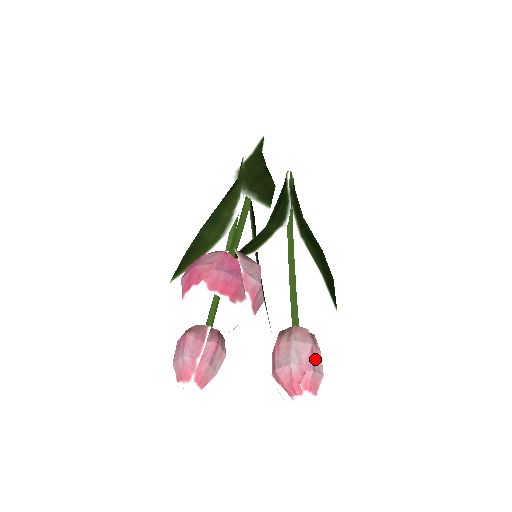
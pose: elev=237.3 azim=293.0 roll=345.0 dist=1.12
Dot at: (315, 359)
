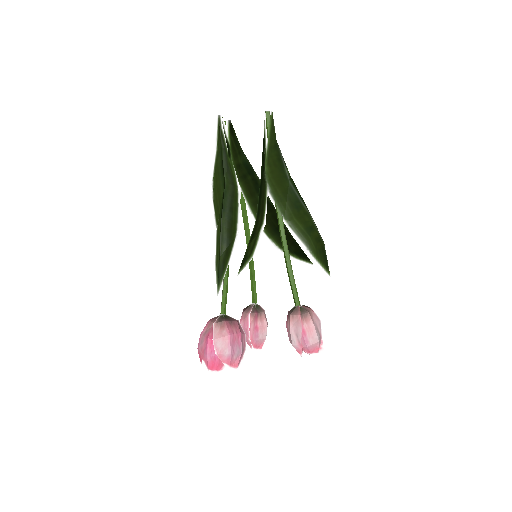
Dot at: (308, 336)
